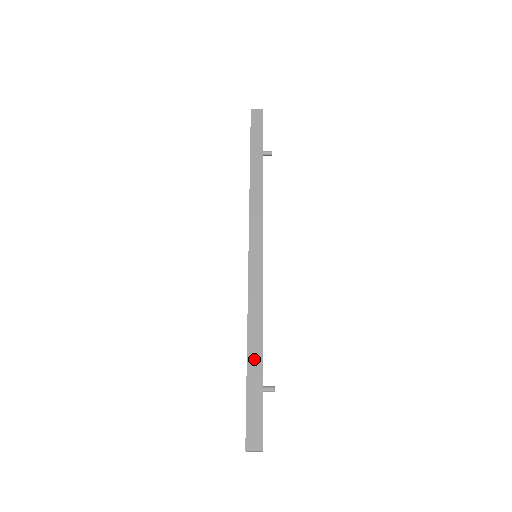
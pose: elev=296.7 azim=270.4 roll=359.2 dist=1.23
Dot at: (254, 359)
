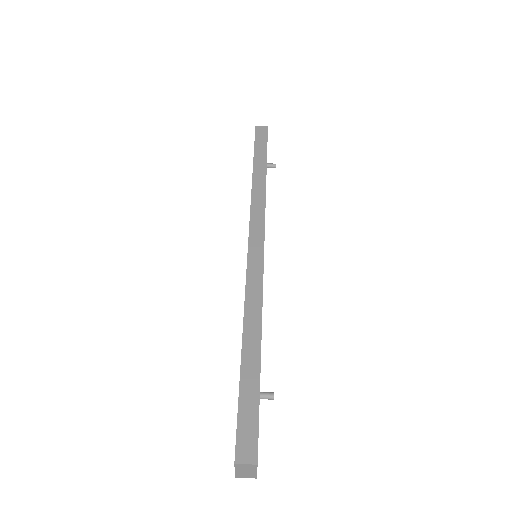
Dot at: (250, 355)
